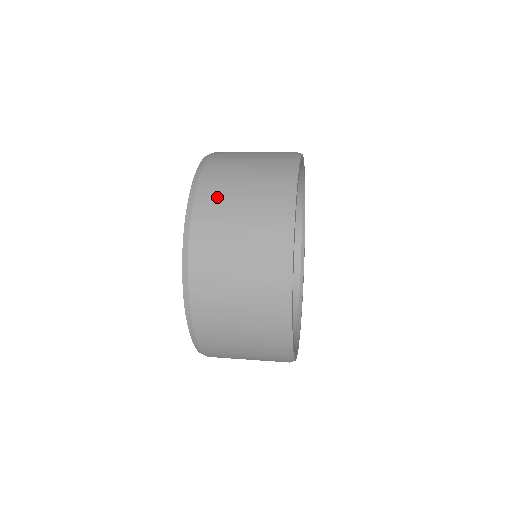
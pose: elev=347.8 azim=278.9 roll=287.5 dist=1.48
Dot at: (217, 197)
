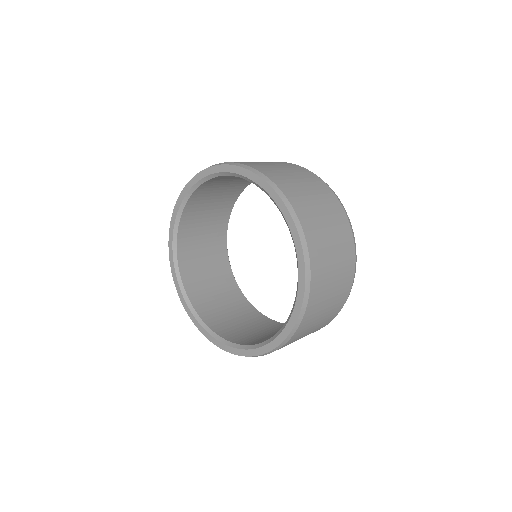
Dot at: (322, 257)
